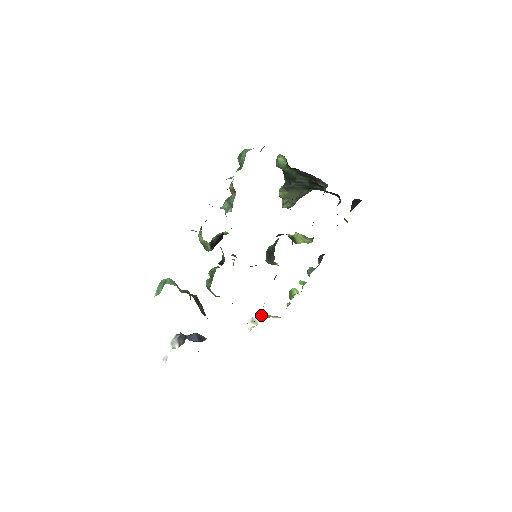
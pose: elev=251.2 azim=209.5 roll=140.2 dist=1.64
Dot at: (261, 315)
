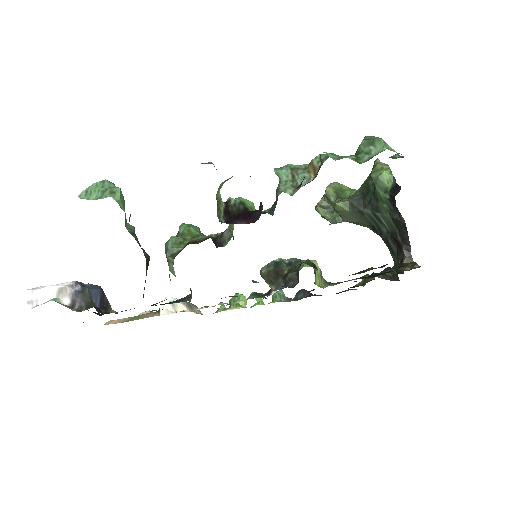
Dot at: (188, 303)
